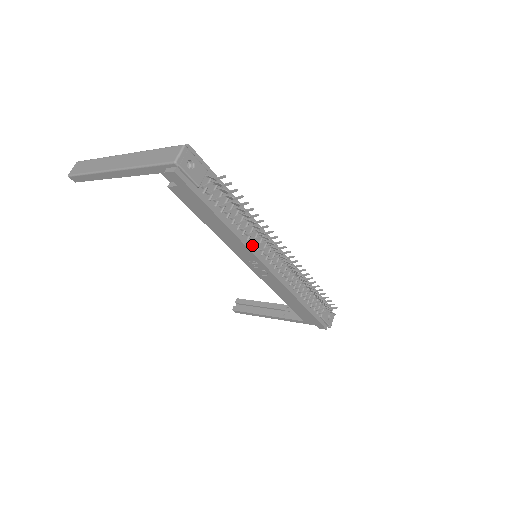
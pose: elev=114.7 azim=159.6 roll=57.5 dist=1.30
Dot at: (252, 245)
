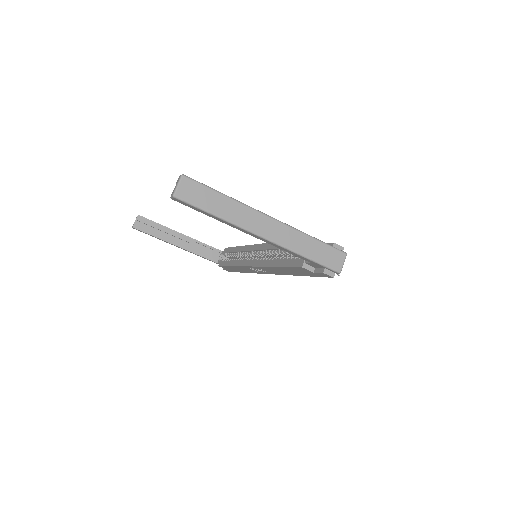
Dot at: occluded
